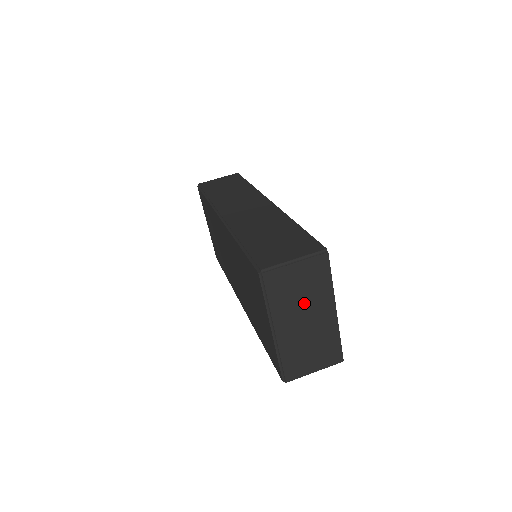
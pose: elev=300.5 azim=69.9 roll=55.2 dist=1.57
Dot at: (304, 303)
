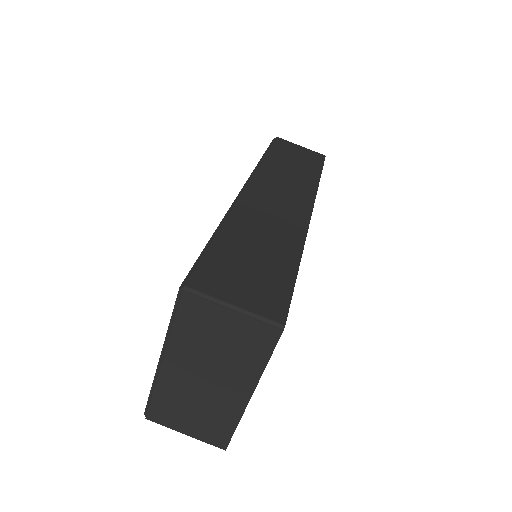
Dot at: (216, 361)
